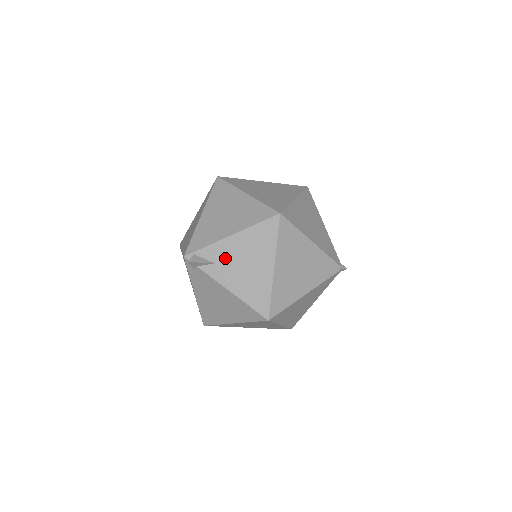
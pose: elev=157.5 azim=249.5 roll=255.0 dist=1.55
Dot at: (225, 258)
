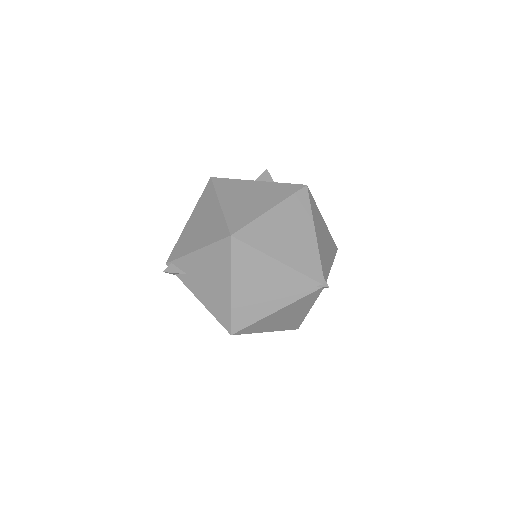
Dot at: (194, 271)
